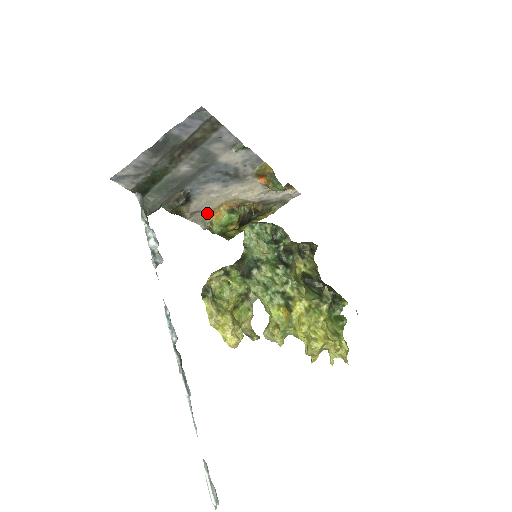
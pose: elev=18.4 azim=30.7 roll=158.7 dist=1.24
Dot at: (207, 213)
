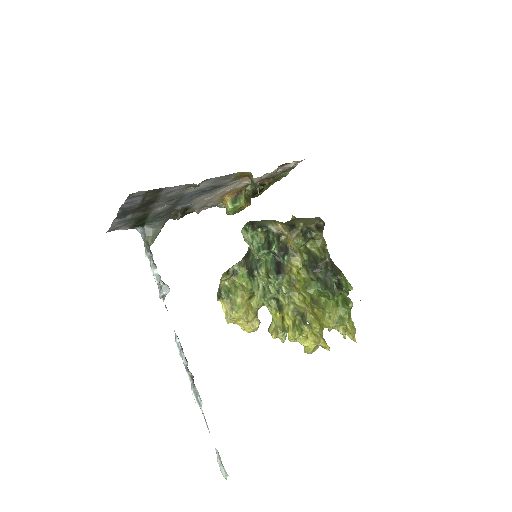
Dot at: (215, 202)
